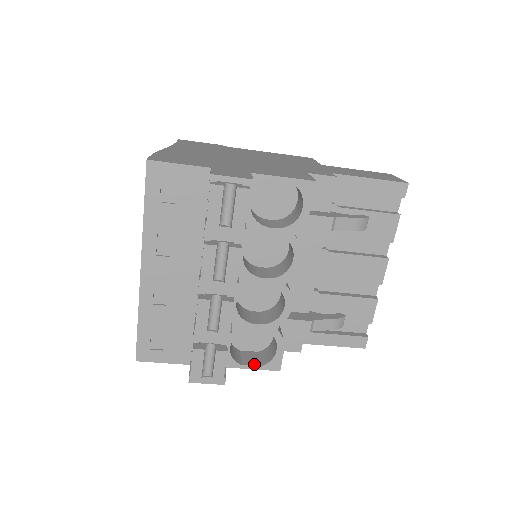
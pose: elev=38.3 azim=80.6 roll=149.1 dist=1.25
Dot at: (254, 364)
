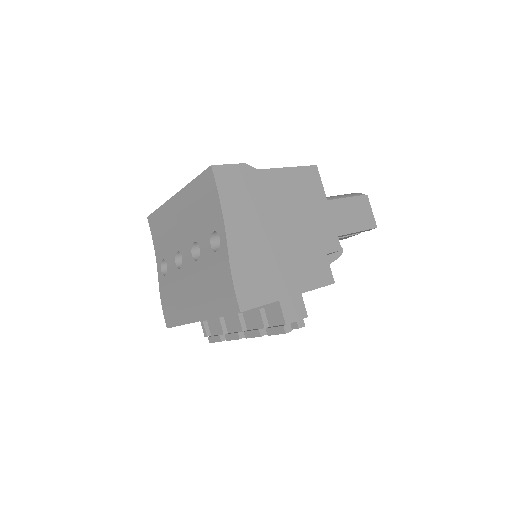
Dot at: occluded
